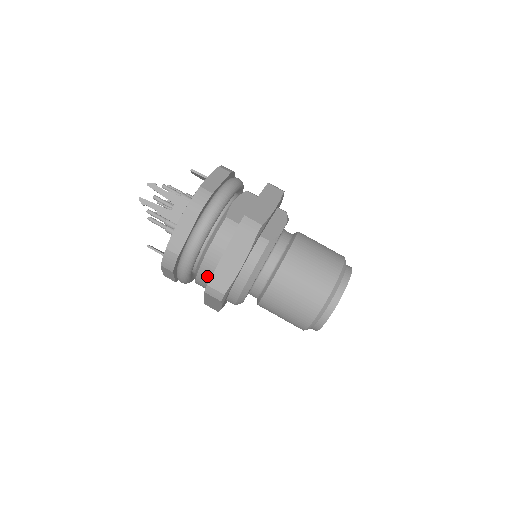
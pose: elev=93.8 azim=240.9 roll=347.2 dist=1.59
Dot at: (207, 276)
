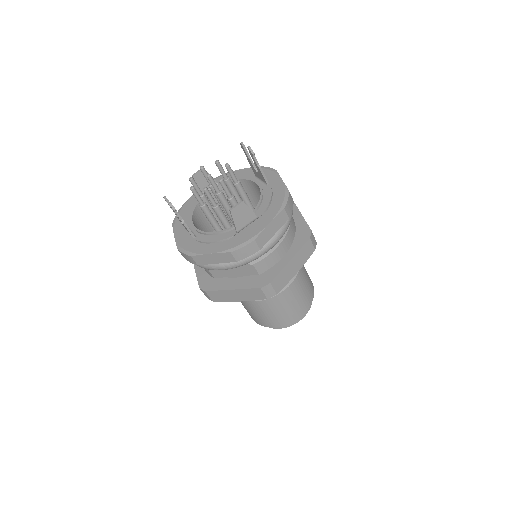
Dot at: occluded
